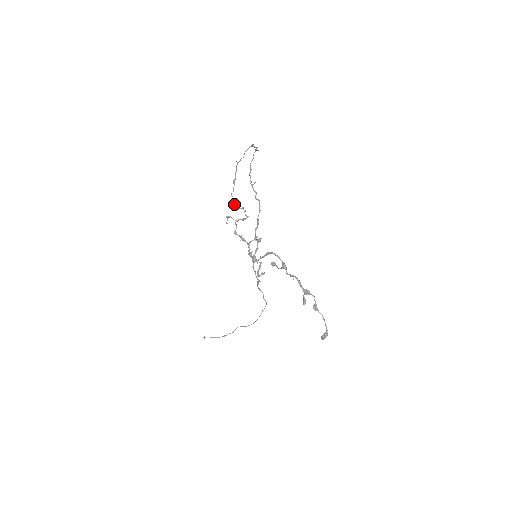
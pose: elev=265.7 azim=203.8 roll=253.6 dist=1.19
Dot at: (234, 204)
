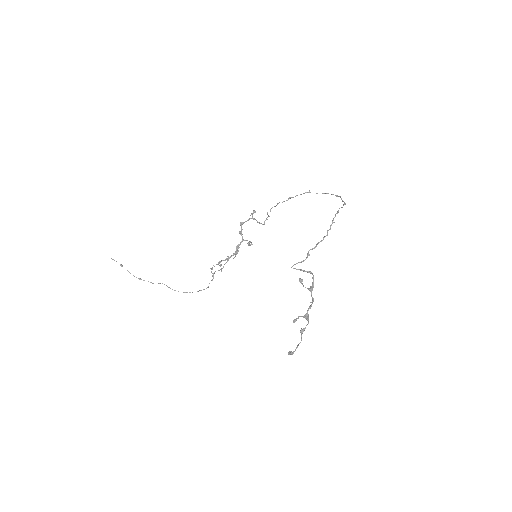
Dot at: occluded
